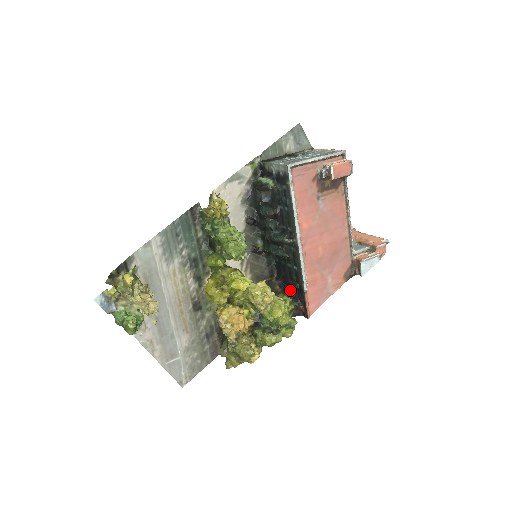
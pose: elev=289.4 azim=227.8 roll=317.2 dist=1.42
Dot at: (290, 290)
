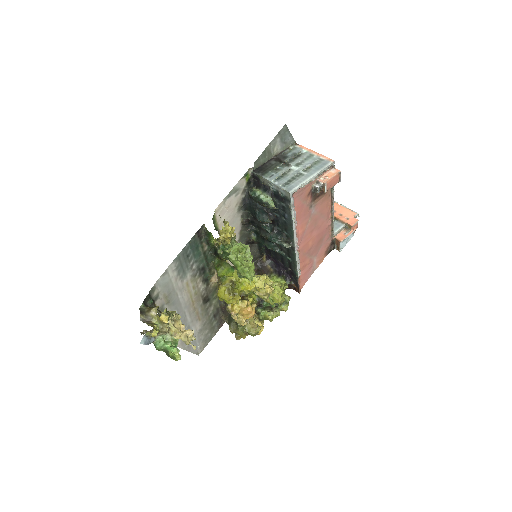
Dot at: (282, 271)
